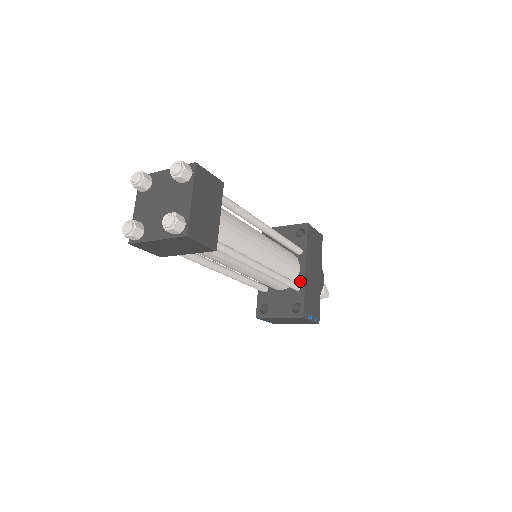
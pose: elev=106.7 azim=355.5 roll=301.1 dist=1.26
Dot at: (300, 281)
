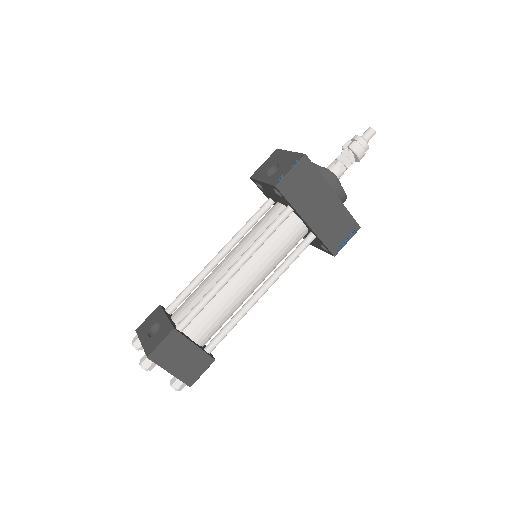
Dot at: (311, 232)
